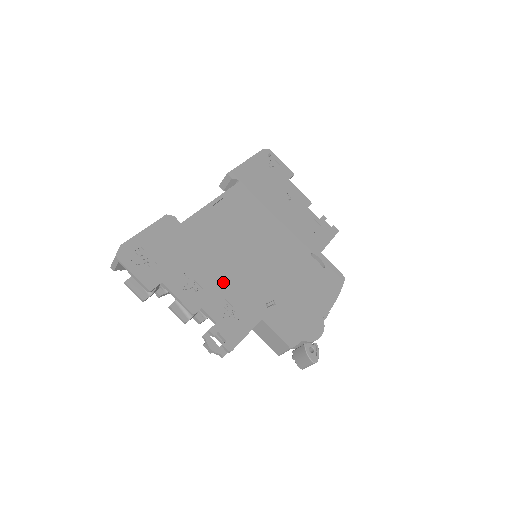
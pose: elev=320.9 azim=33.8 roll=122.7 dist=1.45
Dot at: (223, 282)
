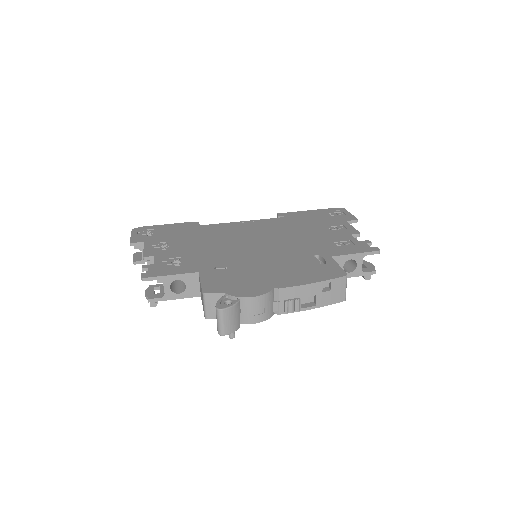
Dot at: (192, 250)
